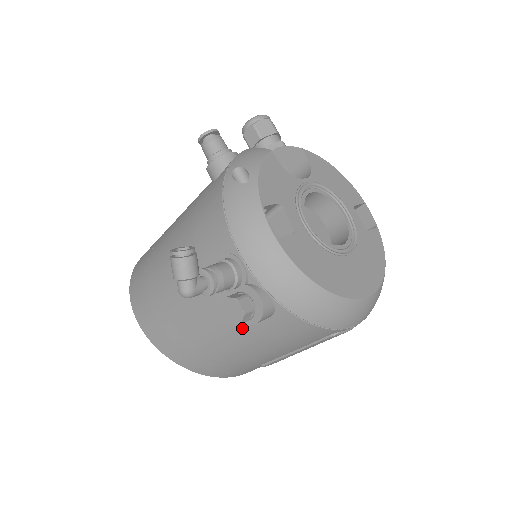
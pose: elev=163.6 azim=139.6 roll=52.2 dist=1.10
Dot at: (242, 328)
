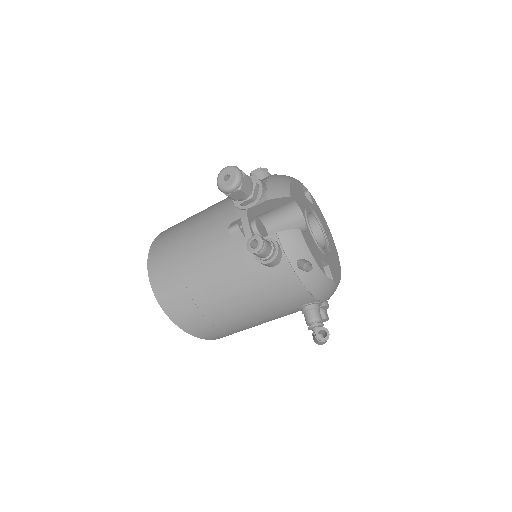
Dot at: occluded
